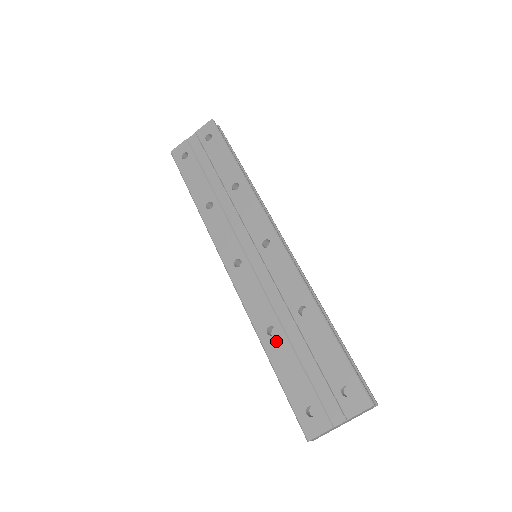
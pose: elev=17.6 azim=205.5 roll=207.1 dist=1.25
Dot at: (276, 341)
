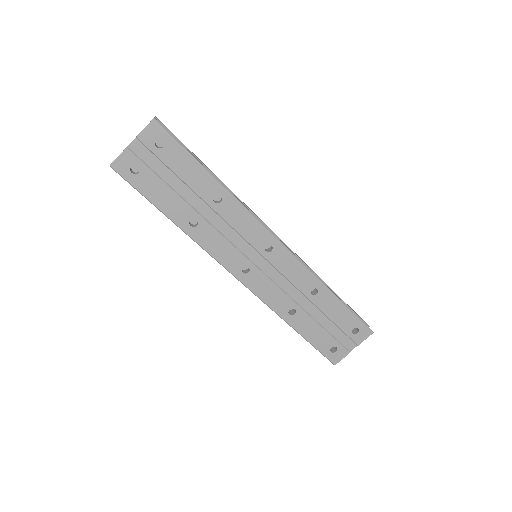
Dot at: (298, 317)
